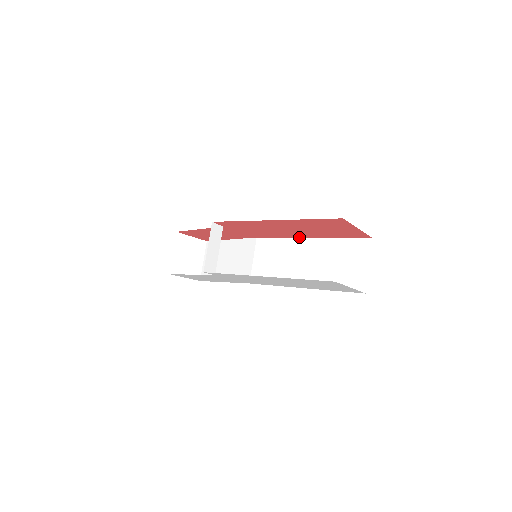
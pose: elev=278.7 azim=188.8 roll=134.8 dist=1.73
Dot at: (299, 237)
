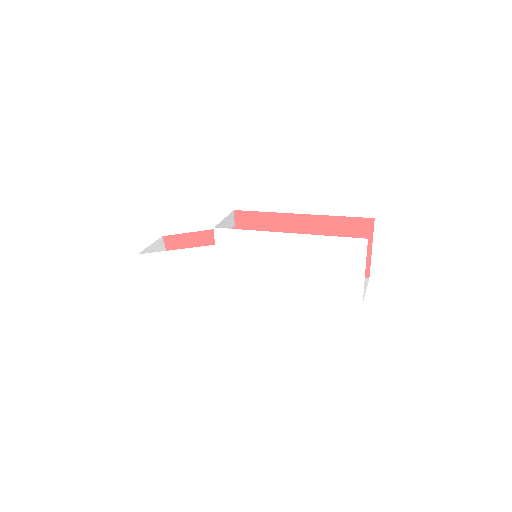
Dot at: occluded
